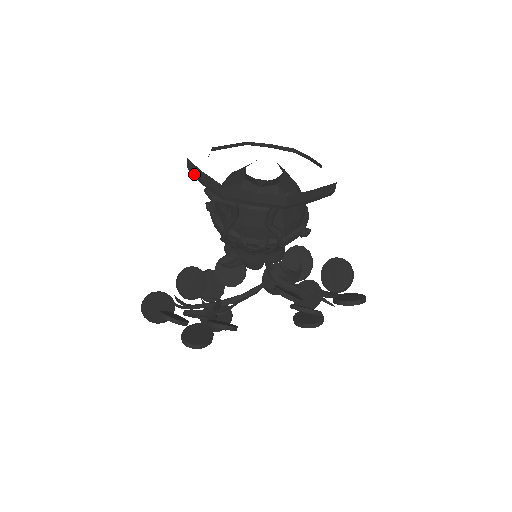
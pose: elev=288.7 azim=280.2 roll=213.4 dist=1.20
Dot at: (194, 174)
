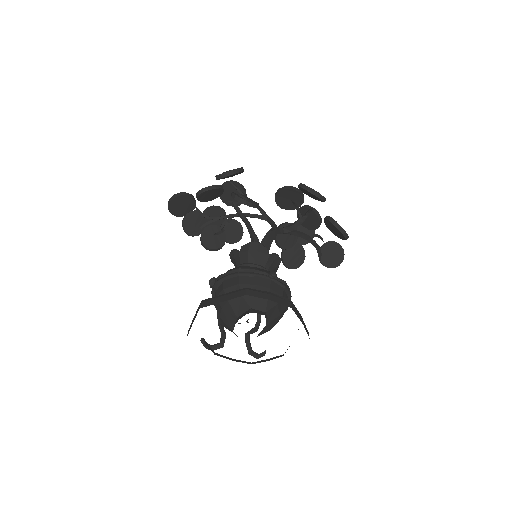
Dot at: occluded
